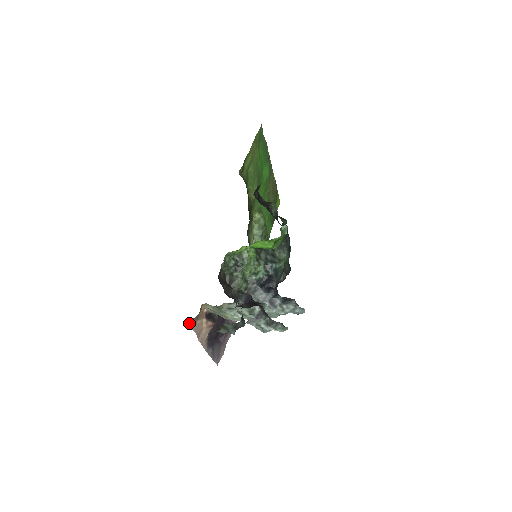
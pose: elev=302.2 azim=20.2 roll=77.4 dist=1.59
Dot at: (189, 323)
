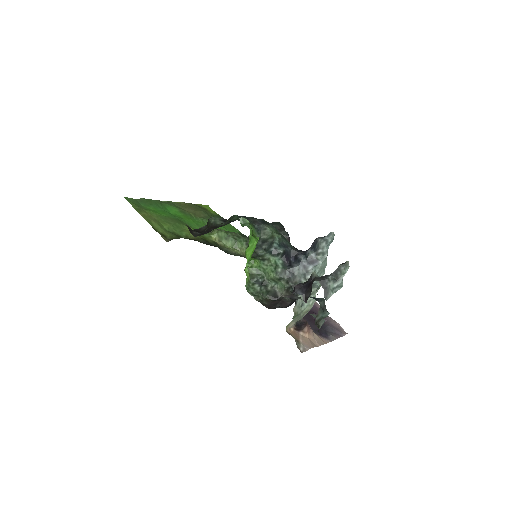
Dot at: occluded
